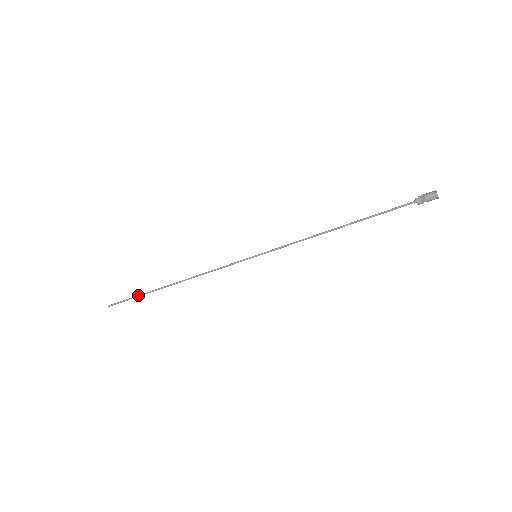
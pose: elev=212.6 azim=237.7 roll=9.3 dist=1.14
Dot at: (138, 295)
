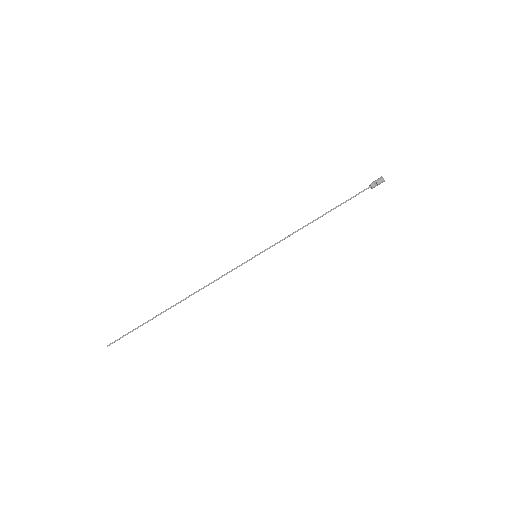
Dot at: (142, 324)
